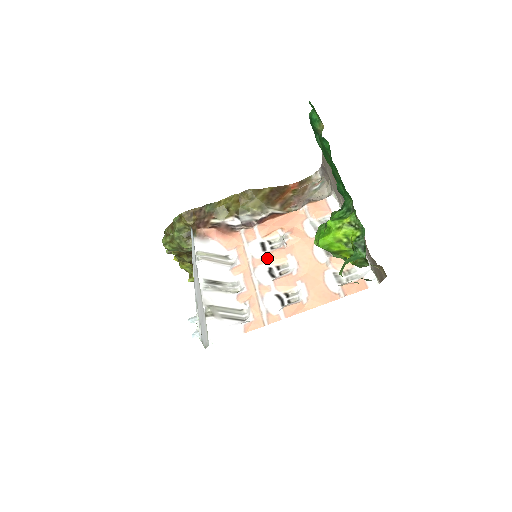
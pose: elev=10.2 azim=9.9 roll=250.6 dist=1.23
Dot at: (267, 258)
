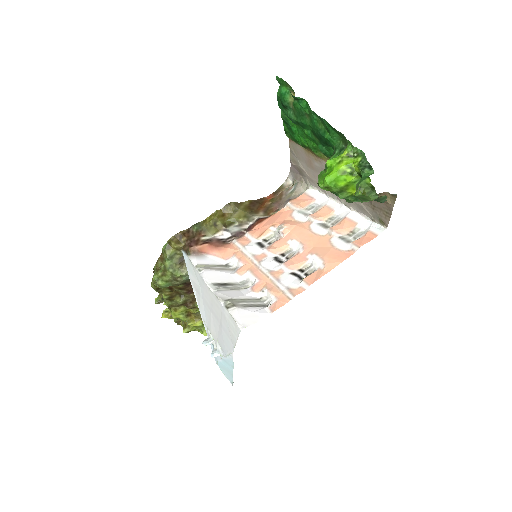
Dot at: (269, 250)
